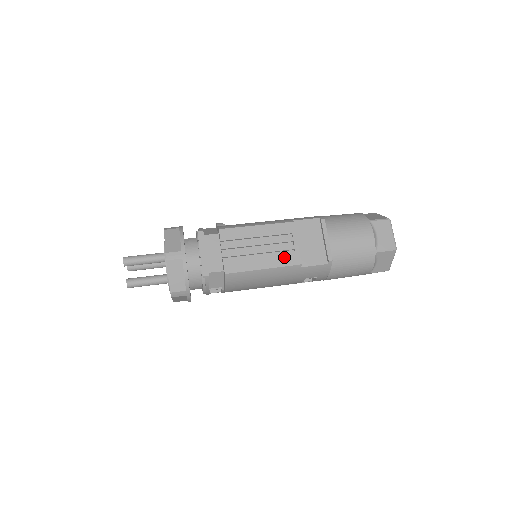
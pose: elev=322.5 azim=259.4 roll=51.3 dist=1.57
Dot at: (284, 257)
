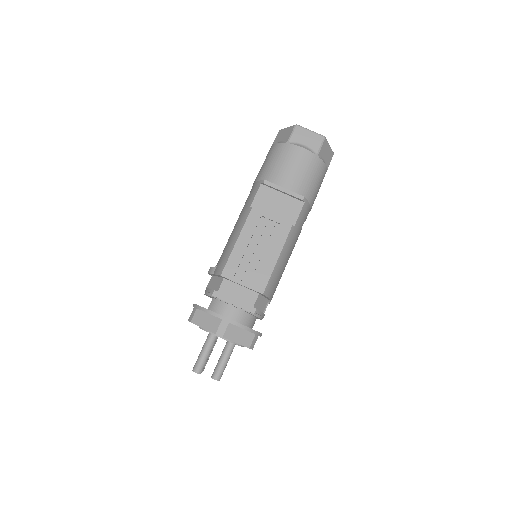
Dot at: (278, 236)
